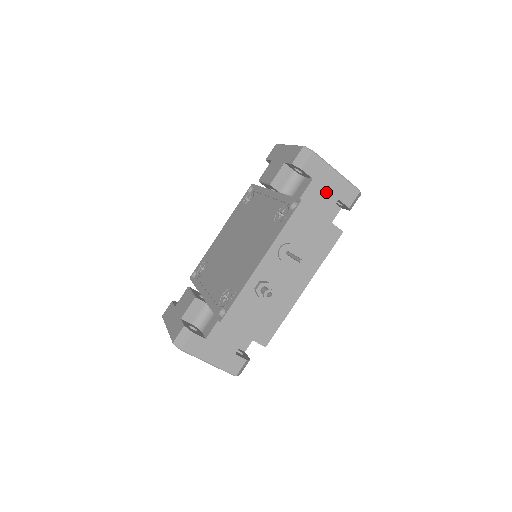
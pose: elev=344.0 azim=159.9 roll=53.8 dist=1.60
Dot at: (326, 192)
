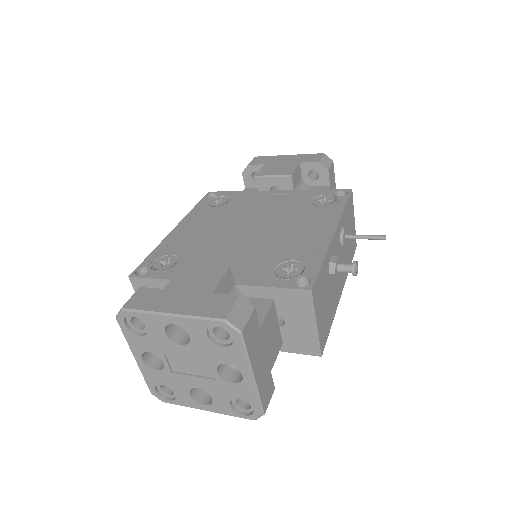
Dot at: occluded
